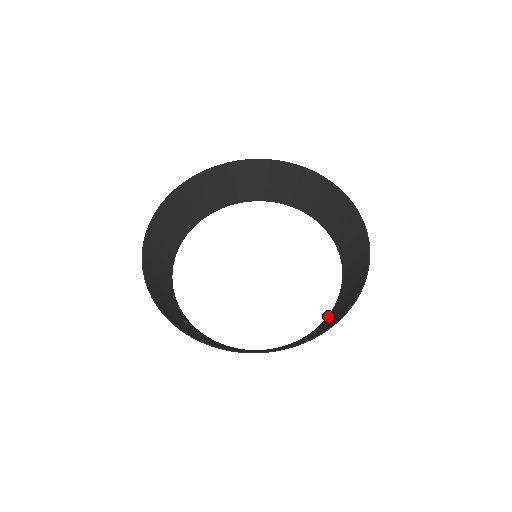
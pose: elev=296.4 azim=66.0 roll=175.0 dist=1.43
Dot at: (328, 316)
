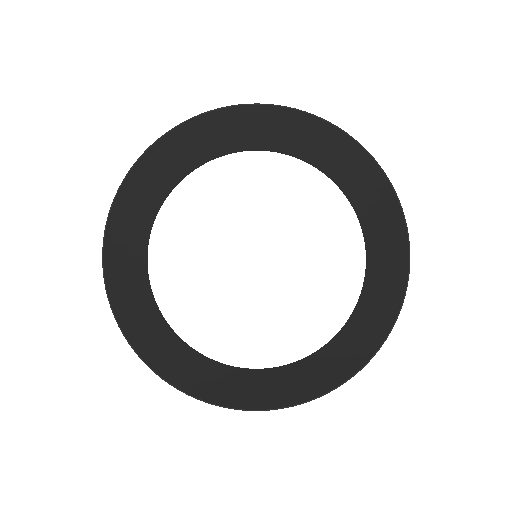
Dot at: (368, 263)
